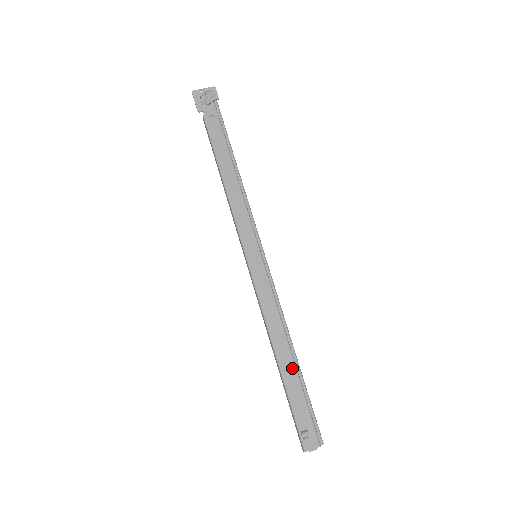
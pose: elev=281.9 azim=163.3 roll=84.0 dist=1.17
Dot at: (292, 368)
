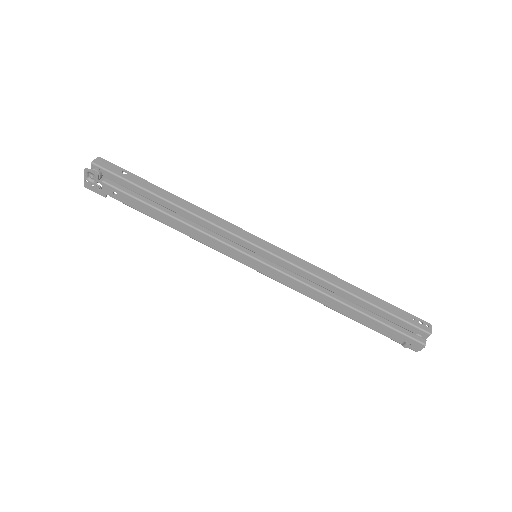
Dot at: (356, 314)
